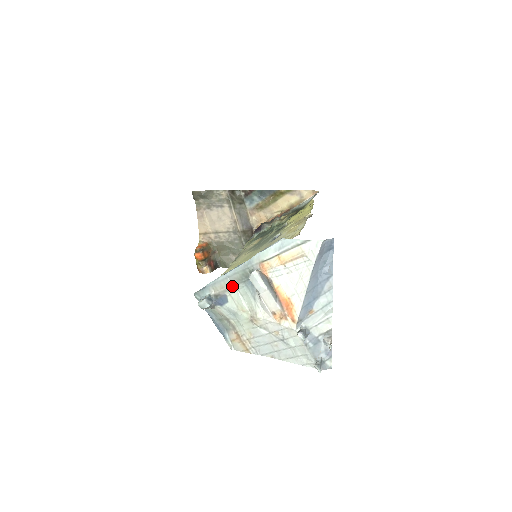
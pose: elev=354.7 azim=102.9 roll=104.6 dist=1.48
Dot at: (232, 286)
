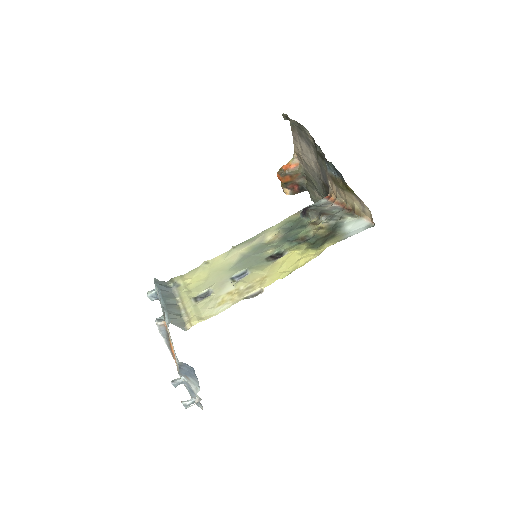
Dot at: occluded
